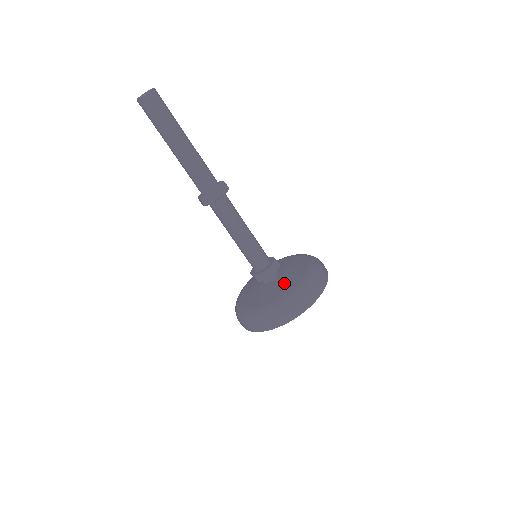
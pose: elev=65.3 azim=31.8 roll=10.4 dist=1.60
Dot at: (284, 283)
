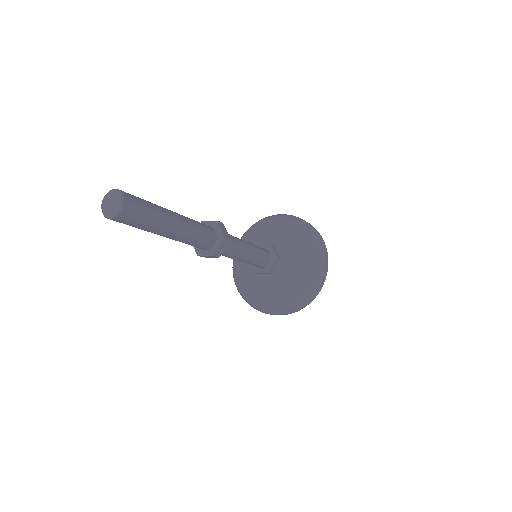
Dot at: (261, 285)
